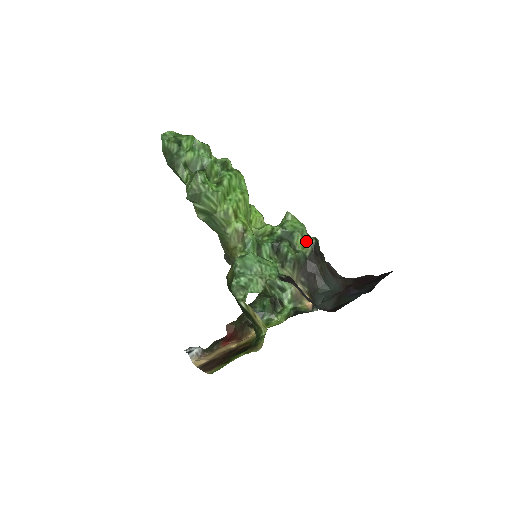
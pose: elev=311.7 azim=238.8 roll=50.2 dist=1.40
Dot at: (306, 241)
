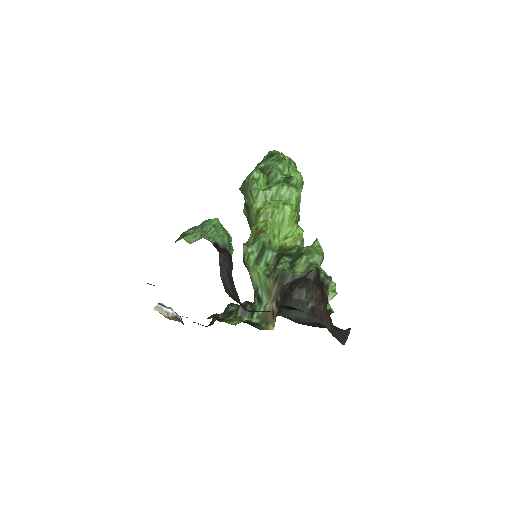
Dot at: (308, 266)
